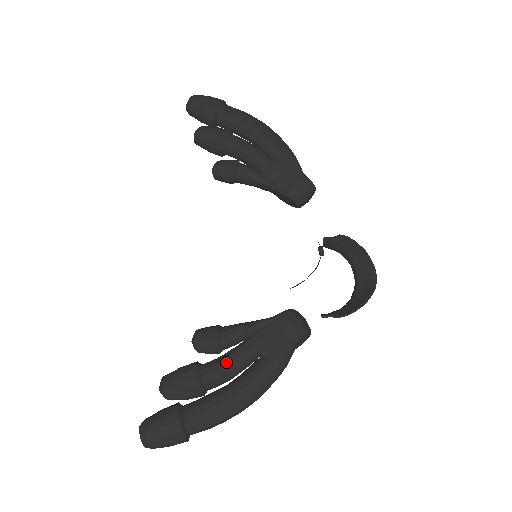
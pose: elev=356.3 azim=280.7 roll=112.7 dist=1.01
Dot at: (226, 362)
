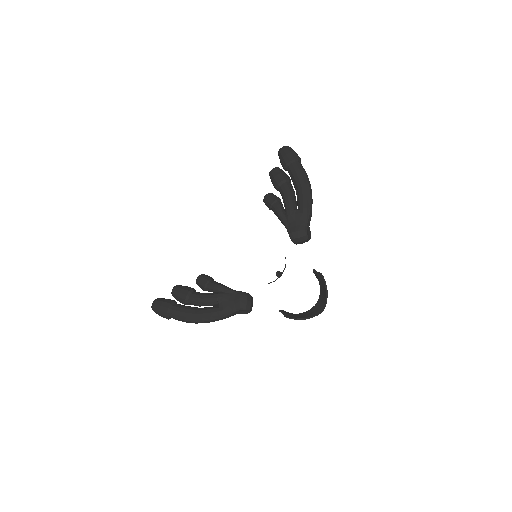
Dot at: (202, 297)
